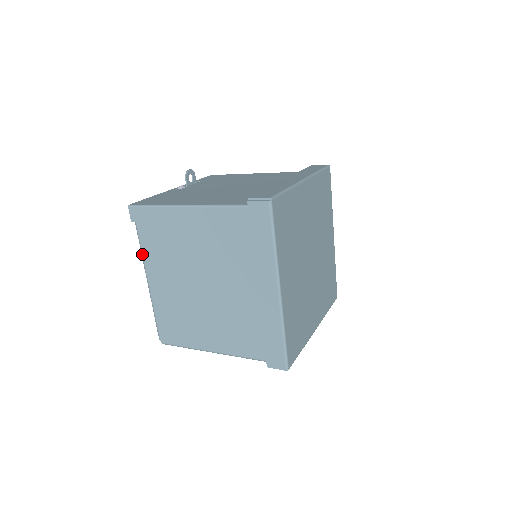
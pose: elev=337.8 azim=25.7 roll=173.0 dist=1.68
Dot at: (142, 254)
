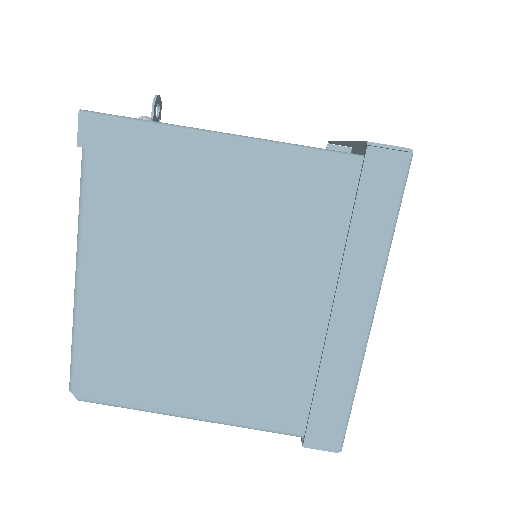
Dot at: (82, 217)
